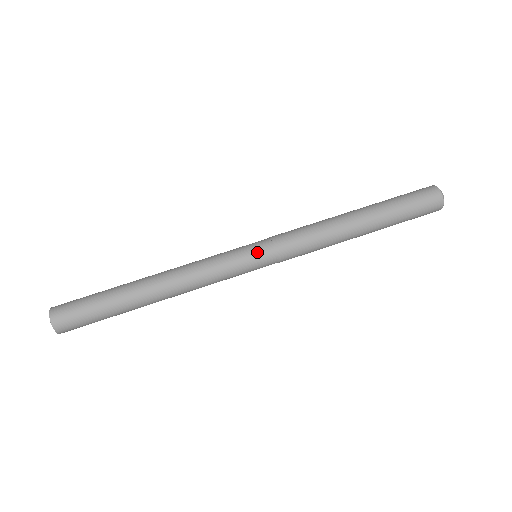
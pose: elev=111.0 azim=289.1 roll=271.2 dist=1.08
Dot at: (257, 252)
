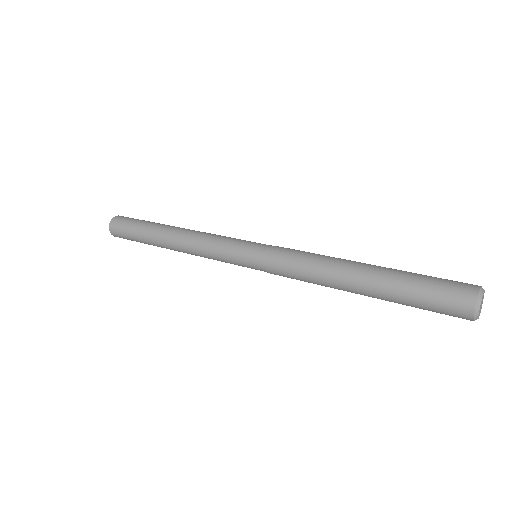
Dot at: (258, 243)
